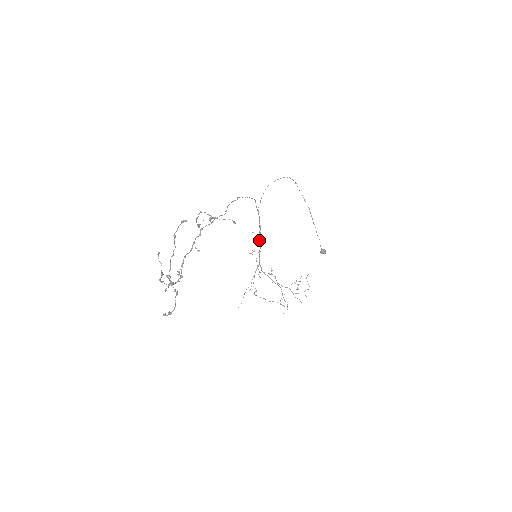
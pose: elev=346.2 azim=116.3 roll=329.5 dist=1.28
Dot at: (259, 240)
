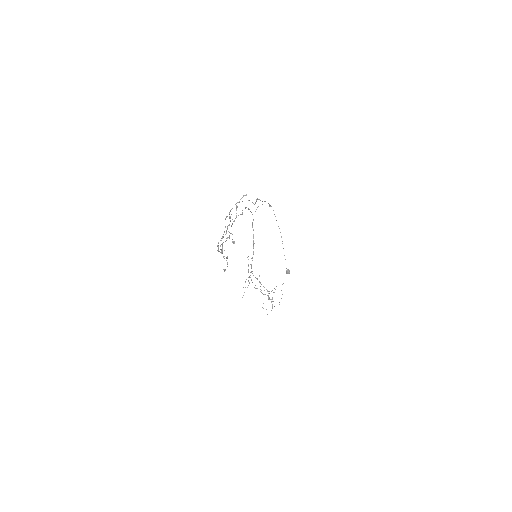
Dot at: (253, 247)
